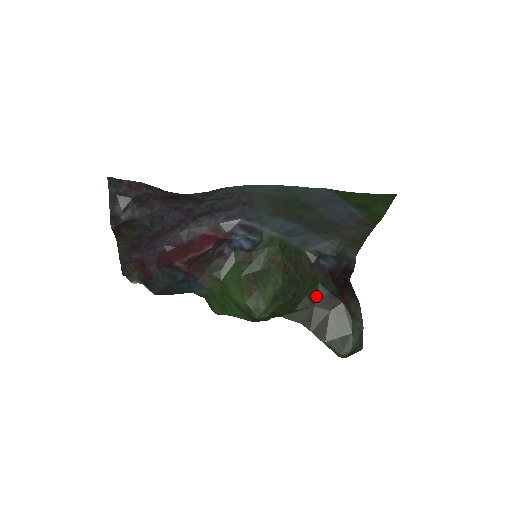
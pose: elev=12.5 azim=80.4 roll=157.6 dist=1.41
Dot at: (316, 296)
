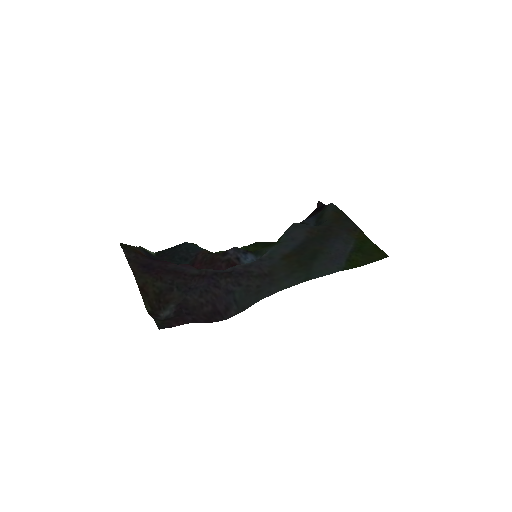
Dot at: occluded
